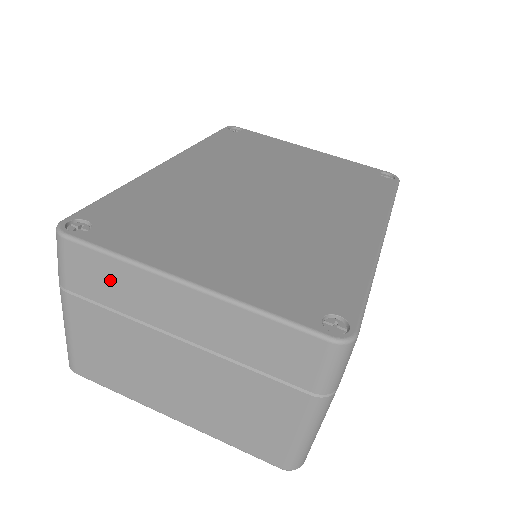
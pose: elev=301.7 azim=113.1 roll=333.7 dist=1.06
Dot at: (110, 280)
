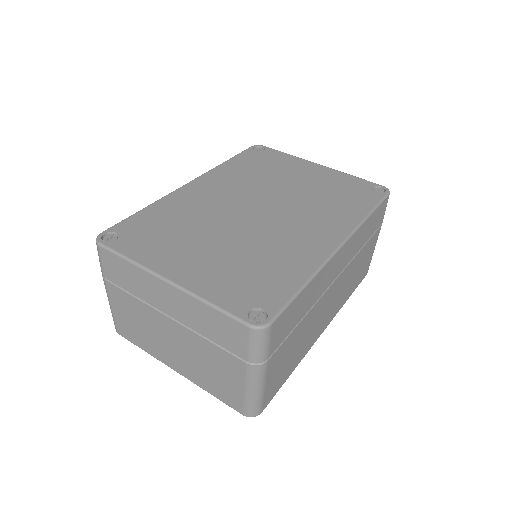
Dot at: (126, 274)
